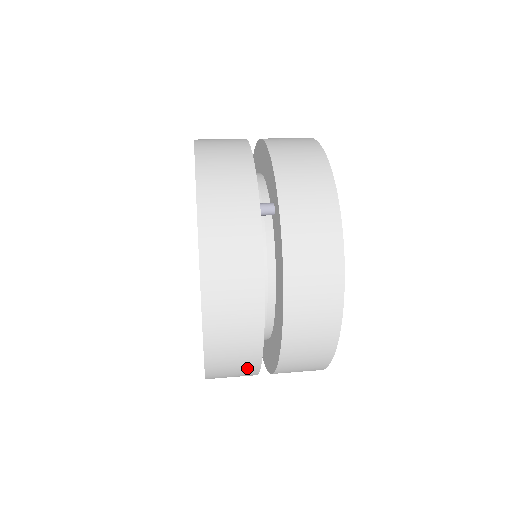
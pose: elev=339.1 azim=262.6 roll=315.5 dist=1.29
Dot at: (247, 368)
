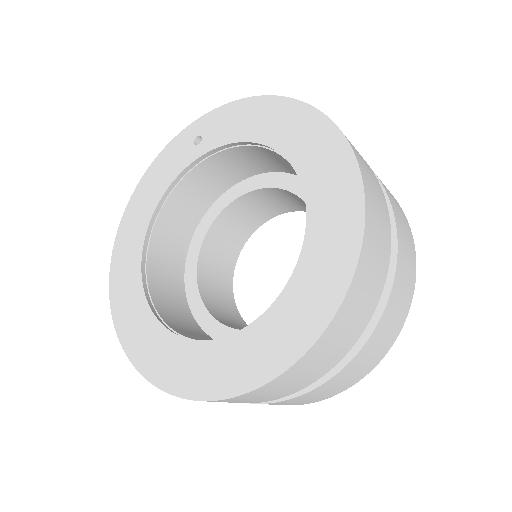
Dot at: (366, 163)
